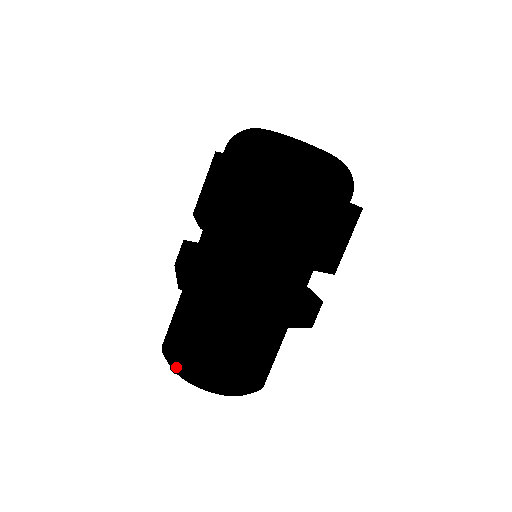
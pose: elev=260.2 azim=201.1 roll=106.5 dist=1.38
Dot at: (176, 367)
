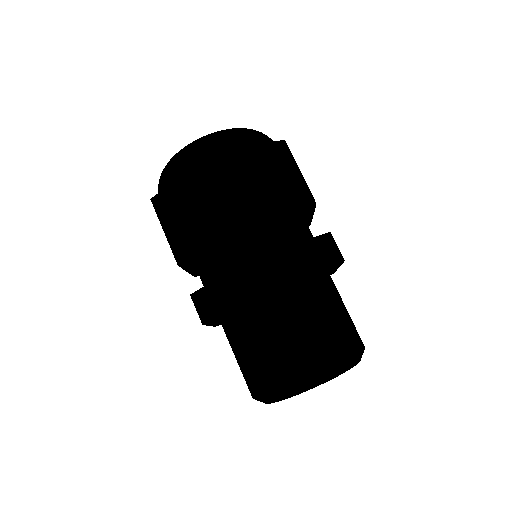
Dot at: (322, 370)
